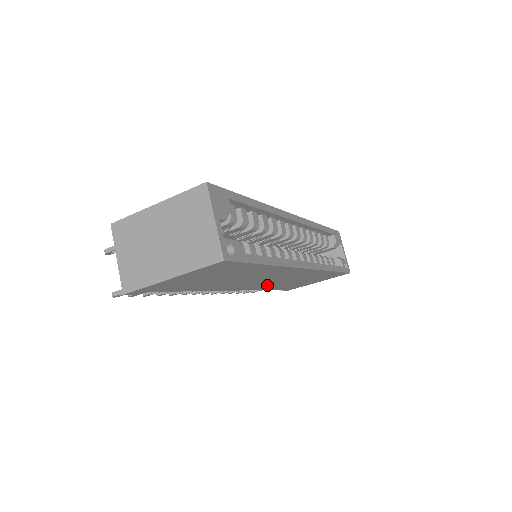
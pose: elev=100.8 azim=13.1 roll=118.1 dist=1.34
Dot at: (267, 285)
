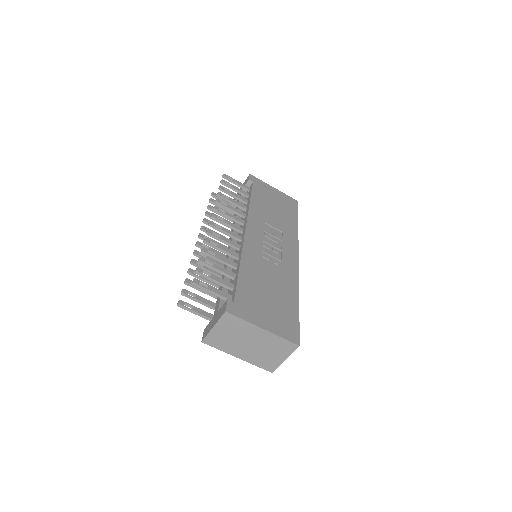
Dot at: occluded
